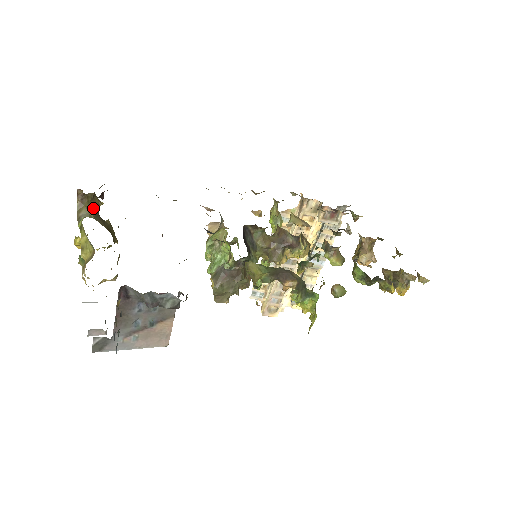
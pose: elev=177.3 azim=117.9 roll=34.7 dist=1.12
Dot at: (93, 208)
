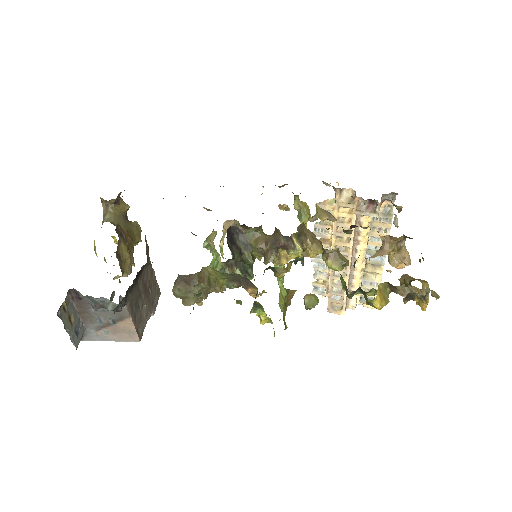
Dot at: (117, 212)
